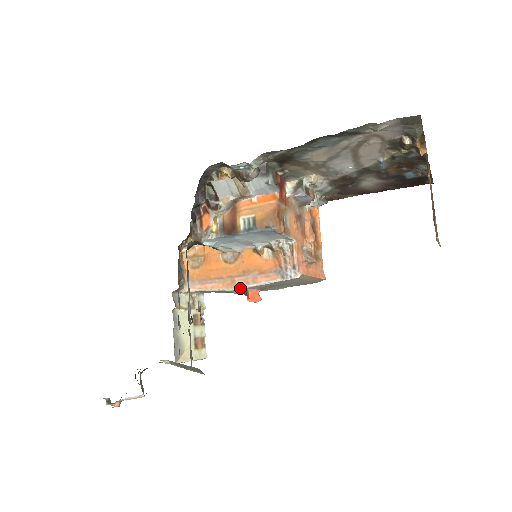
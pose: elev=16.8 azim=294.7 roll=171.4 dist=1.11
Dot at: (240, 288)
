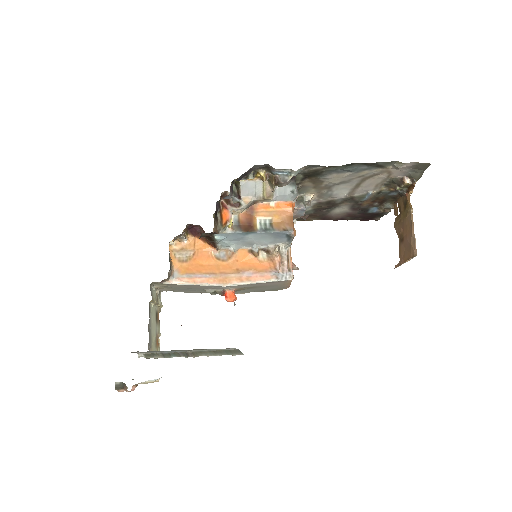
Dot at: (232, 285)
